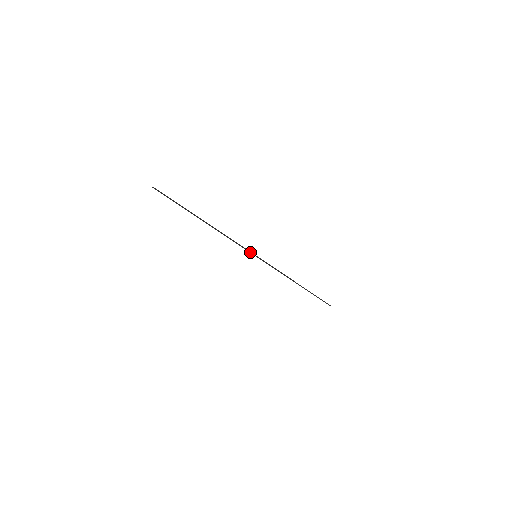
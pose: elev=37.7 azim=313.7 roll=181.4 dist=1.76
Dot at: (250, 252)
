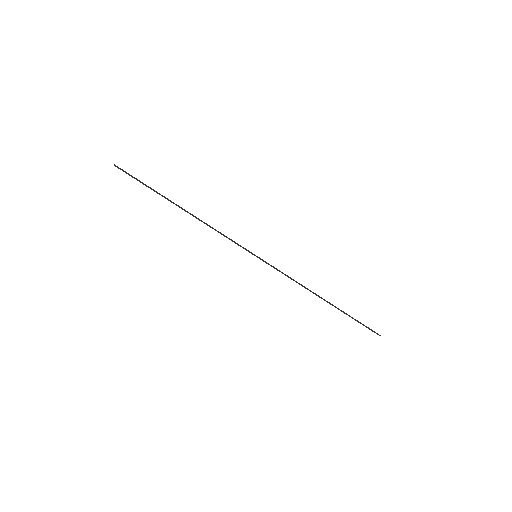
Dot at: (247, 250)
